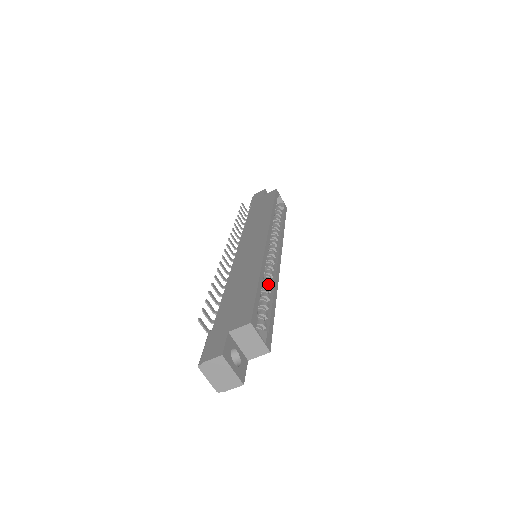
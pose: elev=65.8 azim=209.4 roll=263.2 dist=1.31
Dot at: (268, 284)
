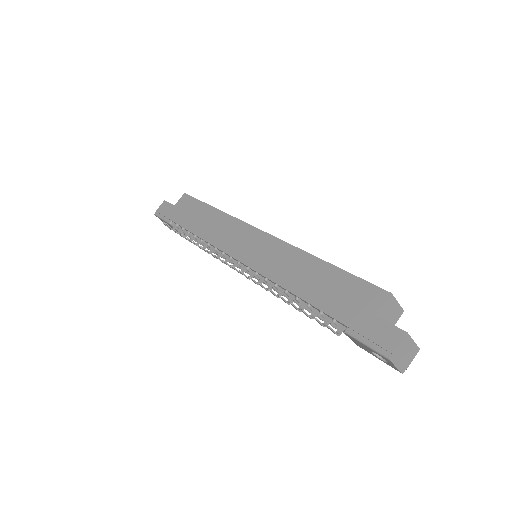
Dot at: occluded
